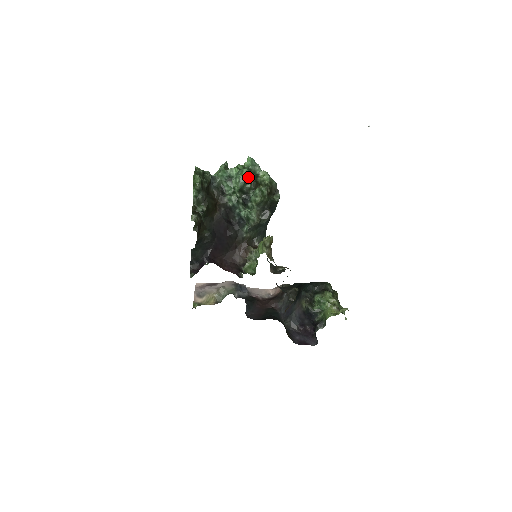
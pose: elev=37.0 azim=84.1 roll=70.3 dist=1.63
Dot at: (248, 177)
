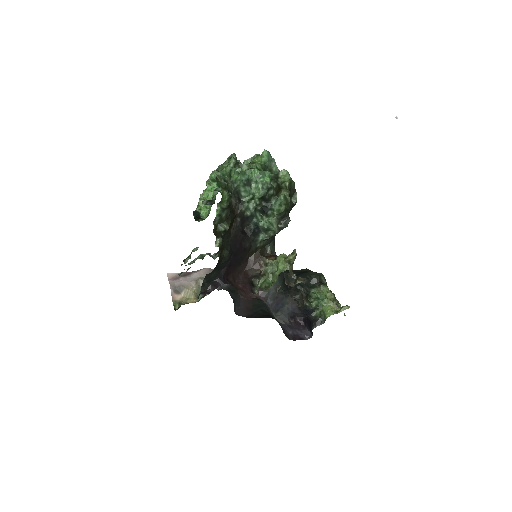
Dot at: (270, 181)
